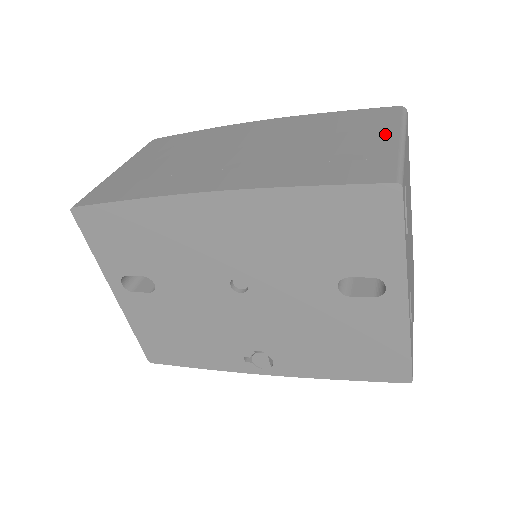
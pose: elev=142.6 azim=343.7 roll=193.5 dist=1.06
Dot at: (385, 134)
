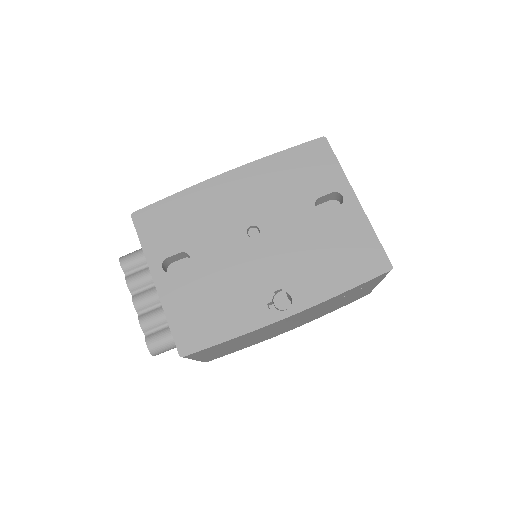
Dot at: occluded
